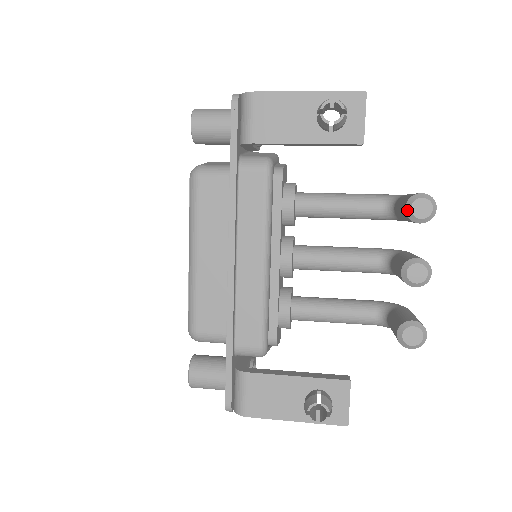
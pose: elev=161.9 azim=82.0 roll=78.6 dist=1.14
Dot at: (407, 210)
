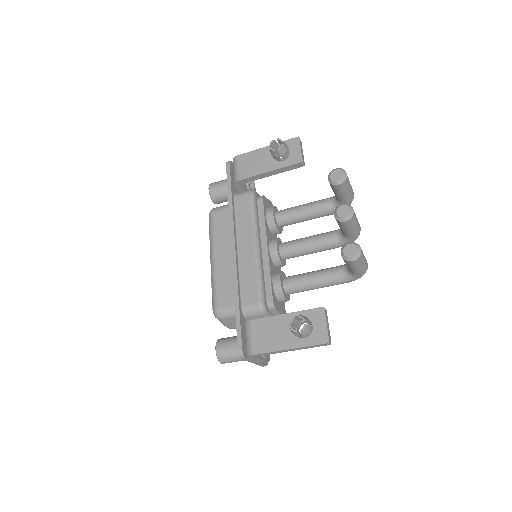
Dot at: (329, 179)
